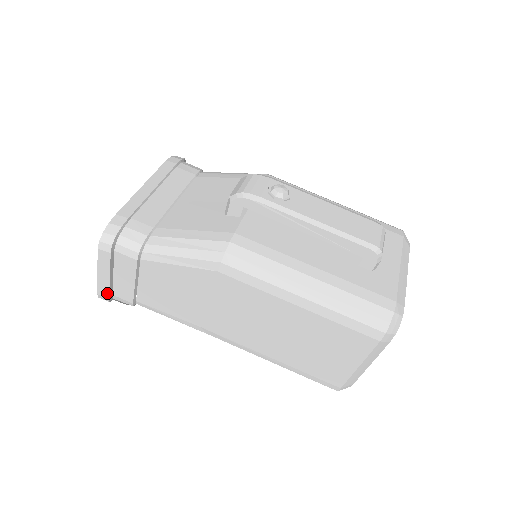
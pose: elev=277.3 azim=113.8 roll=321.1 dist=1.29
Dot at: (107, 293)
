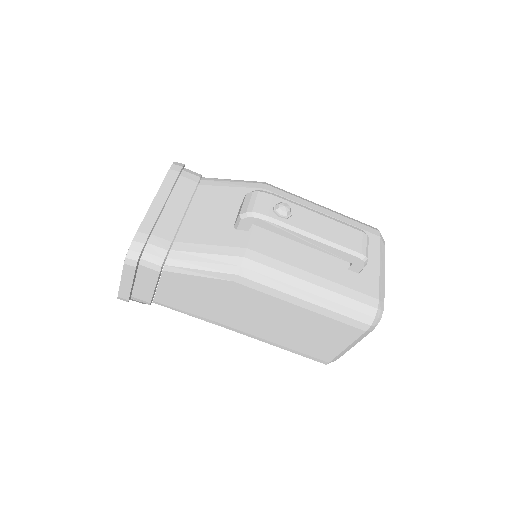
Dot at: (127, 296)
